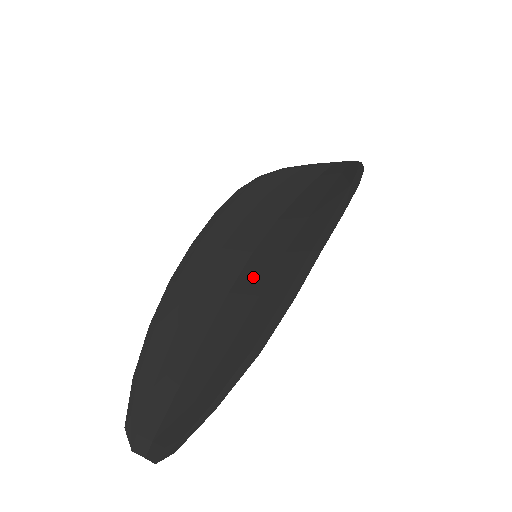
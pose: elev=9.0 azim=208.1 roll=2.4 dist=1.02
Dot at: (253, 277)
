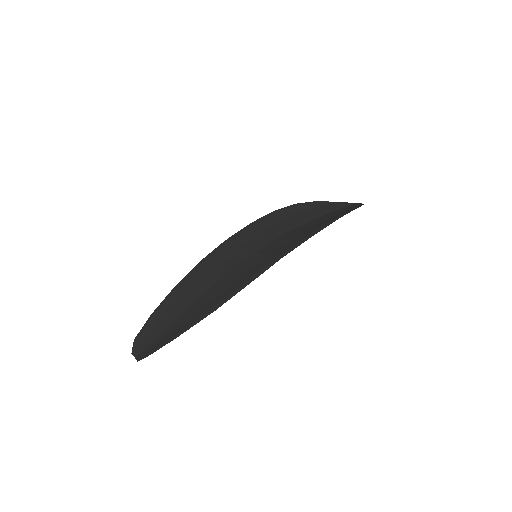
Dot at: (242, 267)
